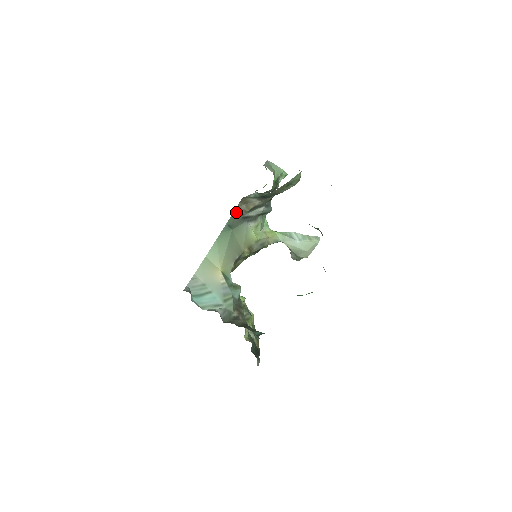
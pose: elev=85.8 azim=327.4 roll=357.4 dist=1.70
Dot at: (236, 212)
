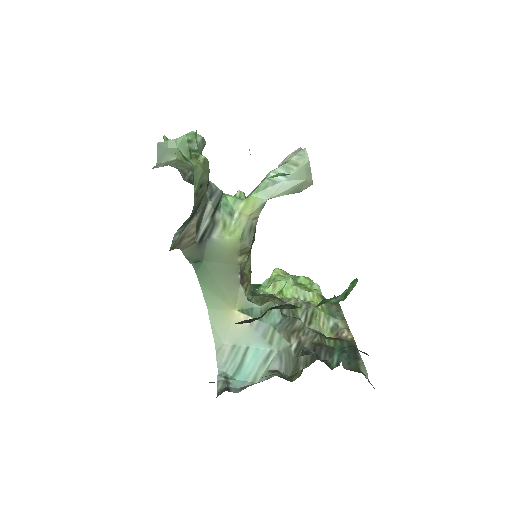
Dot at: (185, 249)
